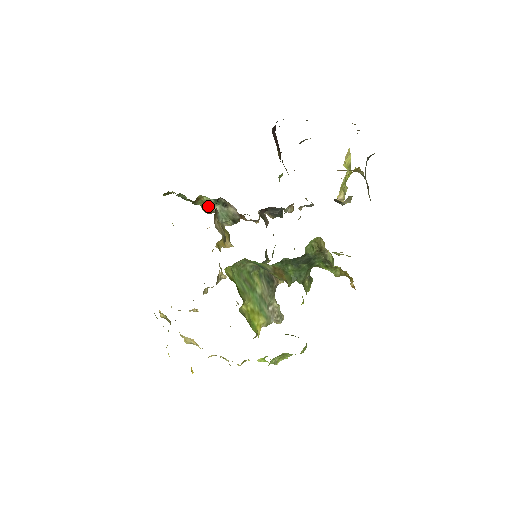
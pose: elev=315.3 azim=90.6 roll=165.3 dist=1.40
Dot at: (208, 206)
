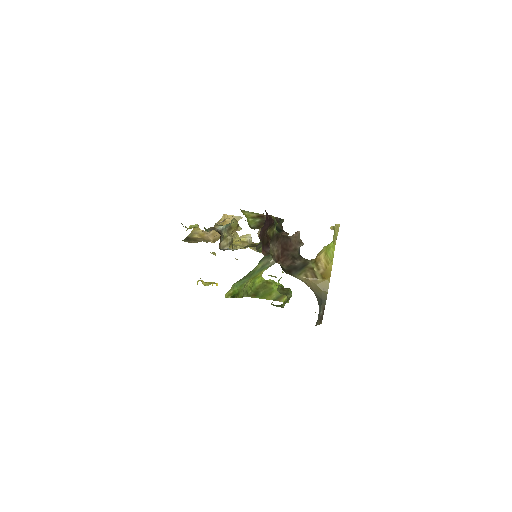
Dot at: (216, 224)
